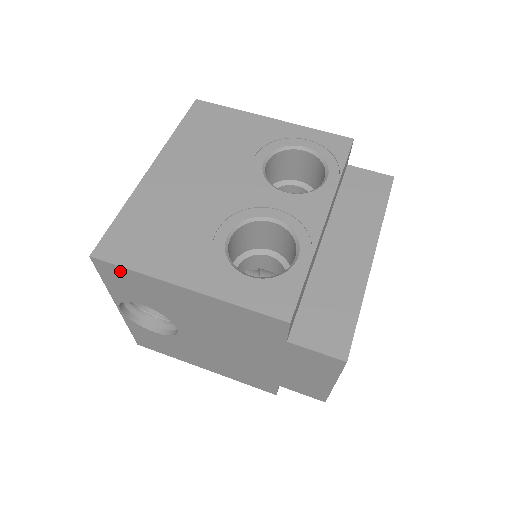
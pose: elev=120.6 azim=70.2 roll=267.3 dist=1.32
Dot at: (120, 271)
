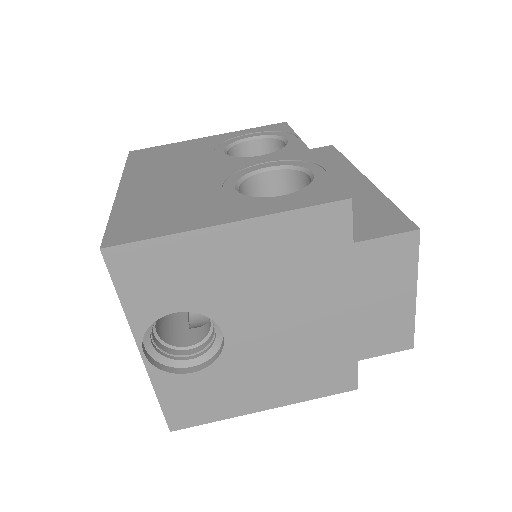
Dot at: (142, 252)
